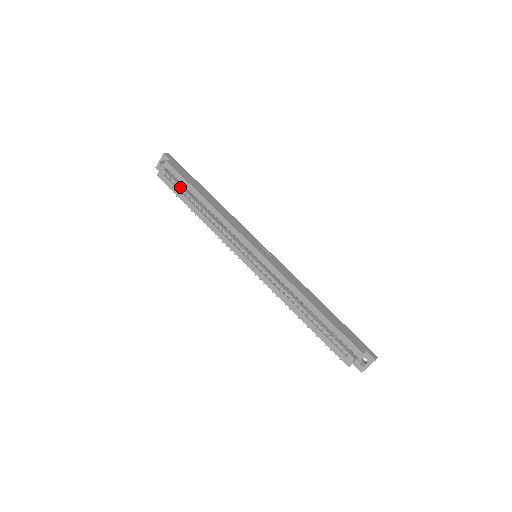
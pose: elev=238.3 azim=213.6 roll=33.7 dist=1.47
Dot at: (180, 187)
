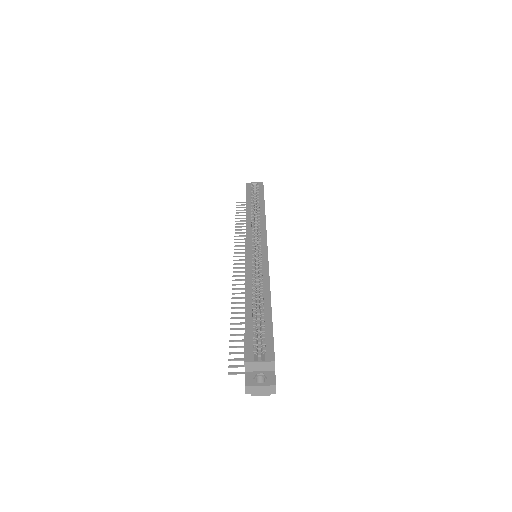
Dot at: occluded
